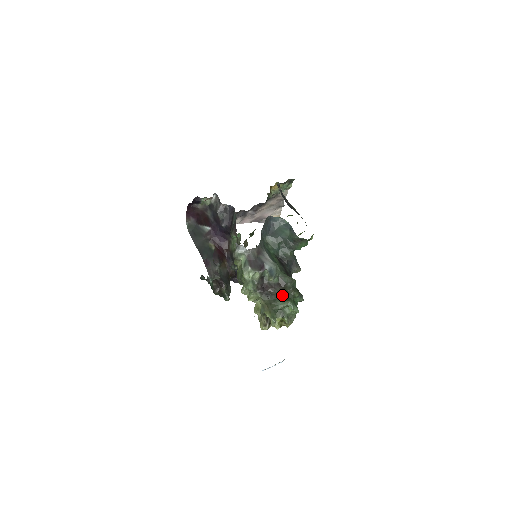
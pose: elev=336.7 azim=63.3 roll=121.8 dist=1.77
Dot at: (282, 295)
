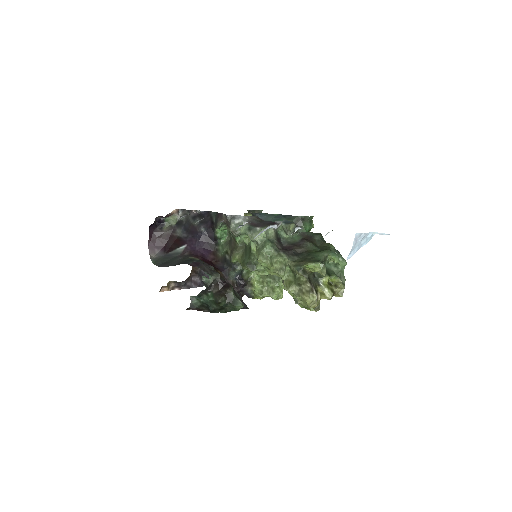
Dot at: (314, 249)
